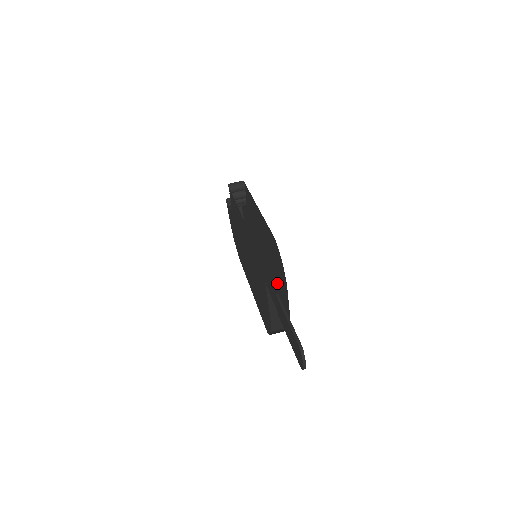
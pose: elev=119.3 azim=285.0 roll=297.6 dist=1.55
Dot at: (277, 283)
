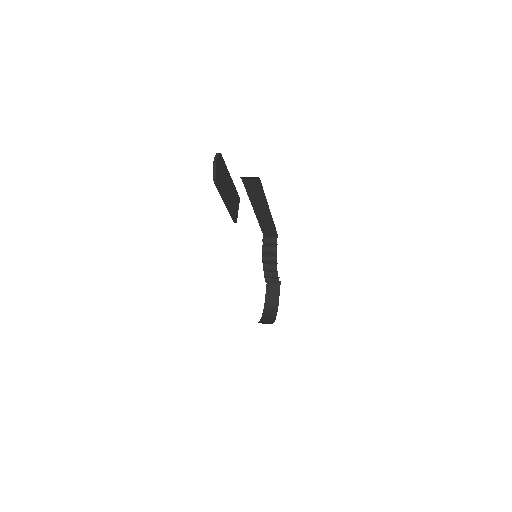
Dot at: occluded
